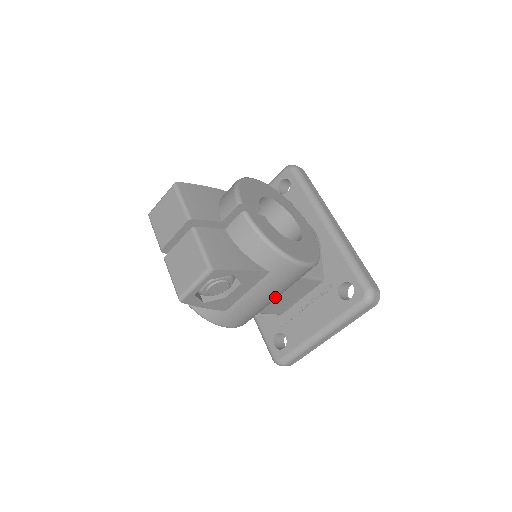
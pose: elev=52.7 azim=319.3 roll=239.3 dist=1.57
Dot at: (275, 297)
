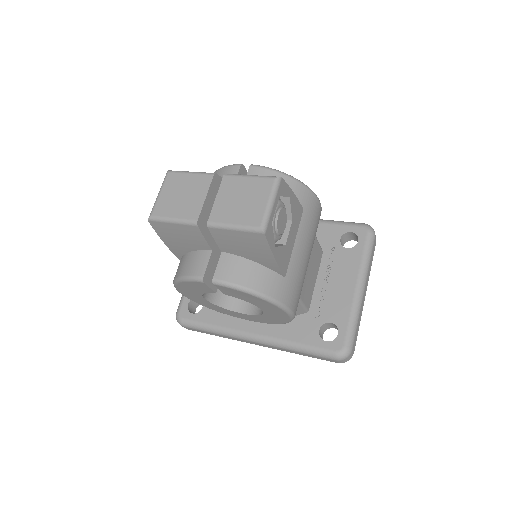
Dot at: occluded
